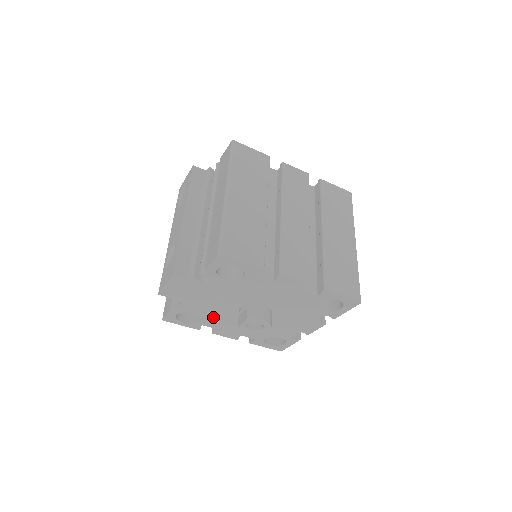
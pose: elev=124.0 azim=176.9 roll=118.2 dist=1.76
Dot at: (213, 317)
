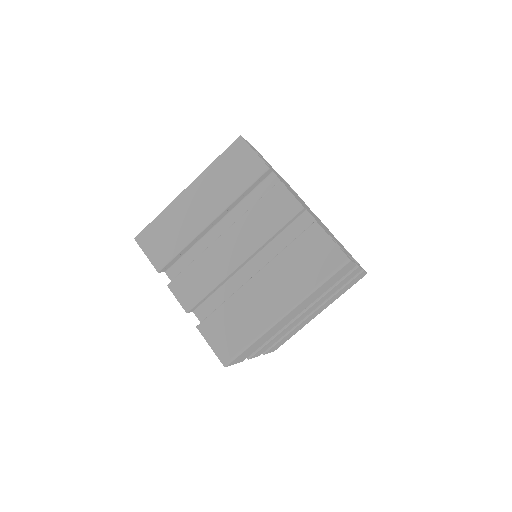
Dot at: occluded
